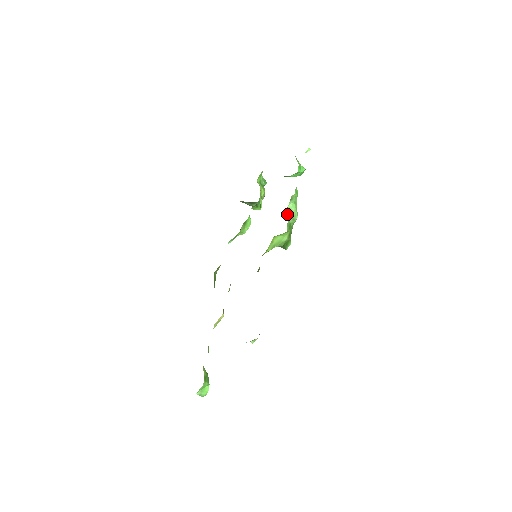
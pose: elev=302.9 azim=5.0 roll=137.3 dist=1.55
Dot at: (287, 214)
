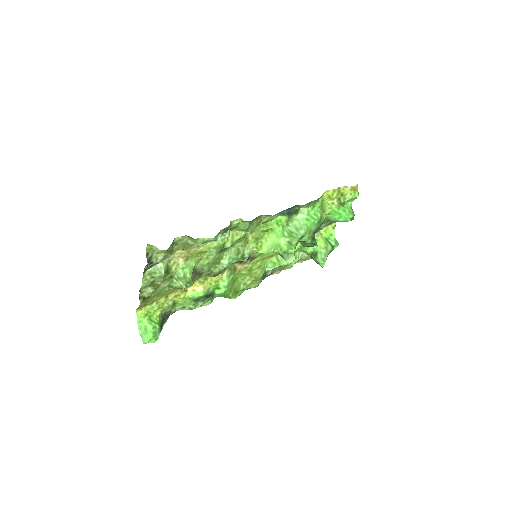
Dot at: (292, 223)
